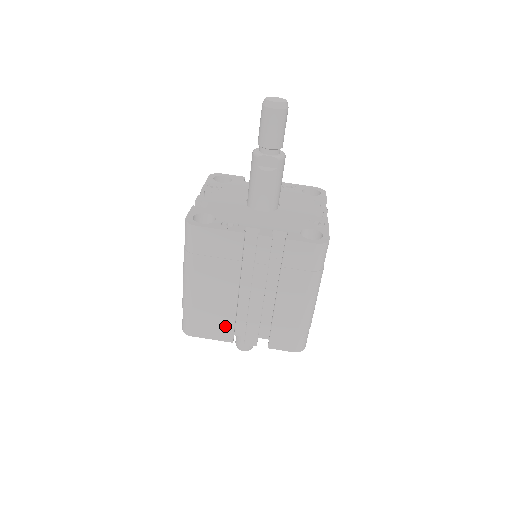
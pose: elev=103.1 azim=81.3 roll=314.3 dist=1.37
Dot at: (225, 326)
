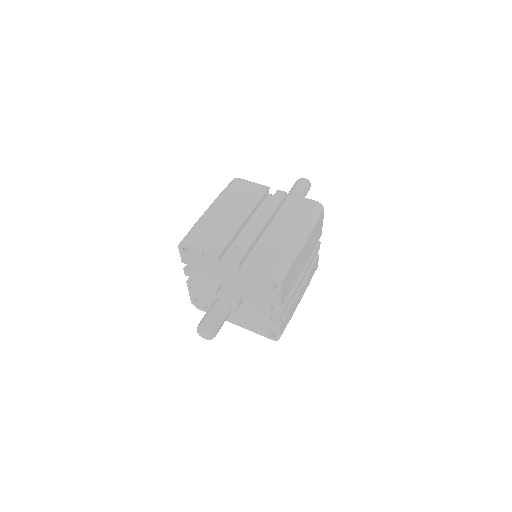
Dot at: (220, 241)
